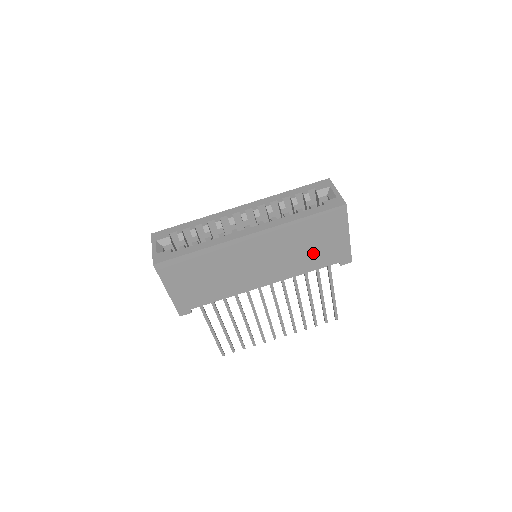
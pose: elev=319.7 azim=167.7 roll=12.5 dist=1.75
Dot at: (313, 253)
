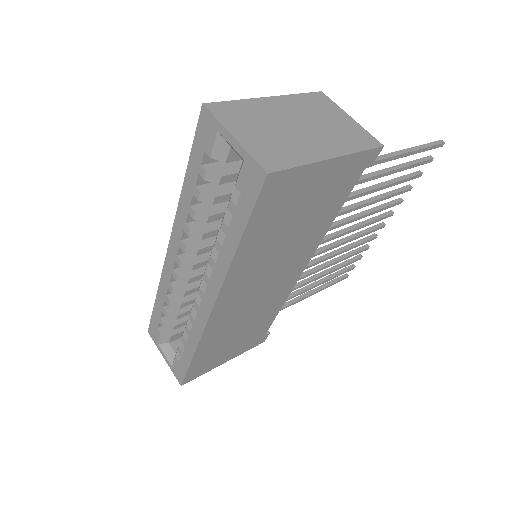
Dot at: (312, 216)
